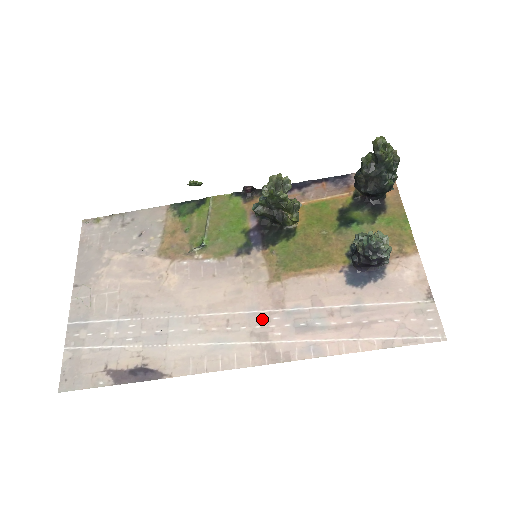
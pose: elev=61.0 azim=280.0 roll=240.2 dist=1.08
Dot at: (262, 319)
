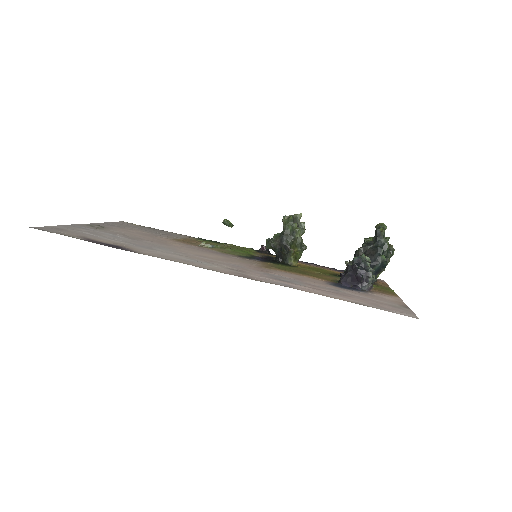
Dot at: (244, 269)
